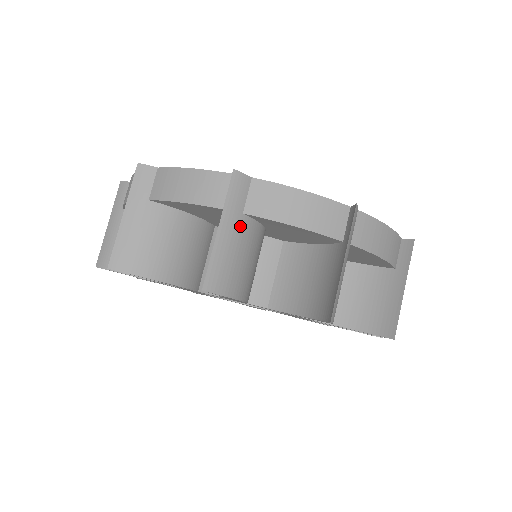
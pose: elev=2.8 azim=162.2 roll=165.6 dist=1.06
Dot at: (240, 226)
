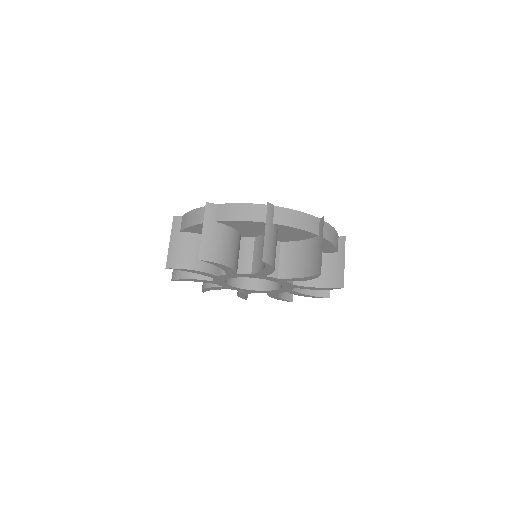
Dot at: occluded
